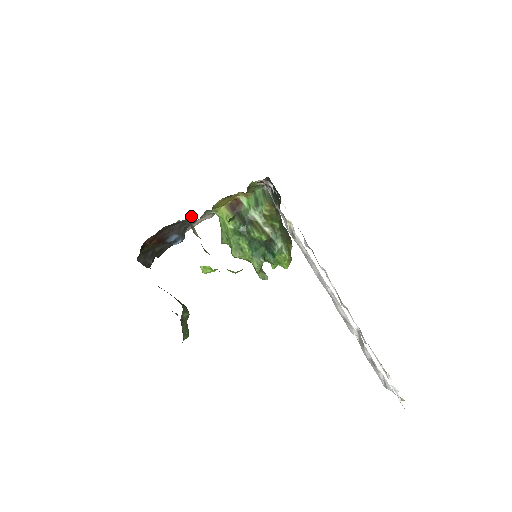
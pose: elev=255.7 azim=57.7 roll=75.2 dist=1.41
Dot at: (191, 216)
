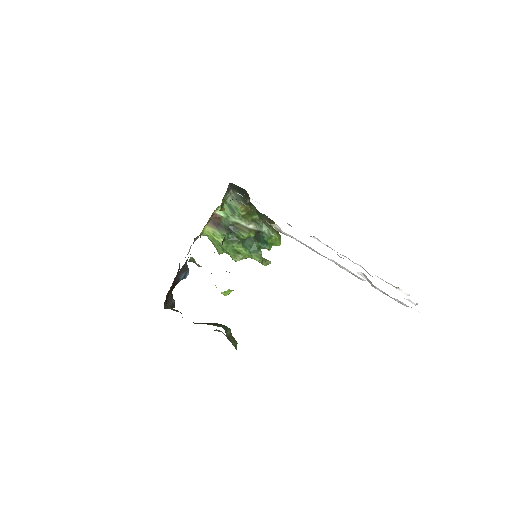
Dot at: (191, 258)
